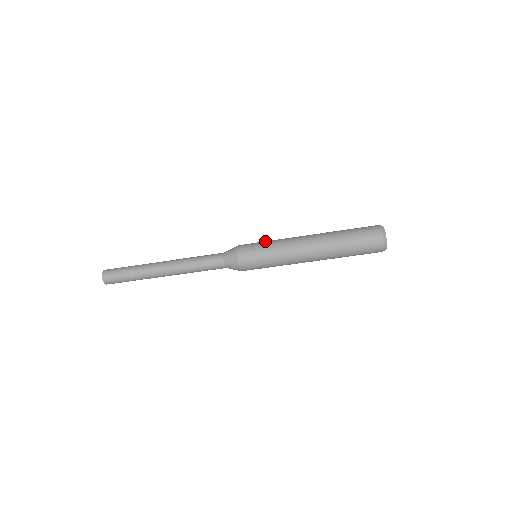
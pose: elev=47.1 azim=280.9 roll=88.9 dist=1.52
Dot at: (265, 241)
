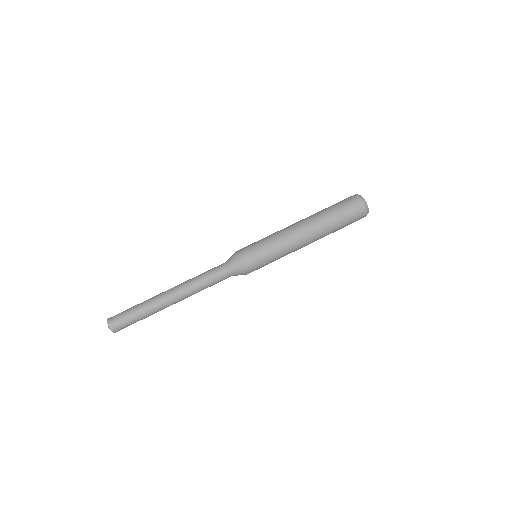
Dot at: occluded
